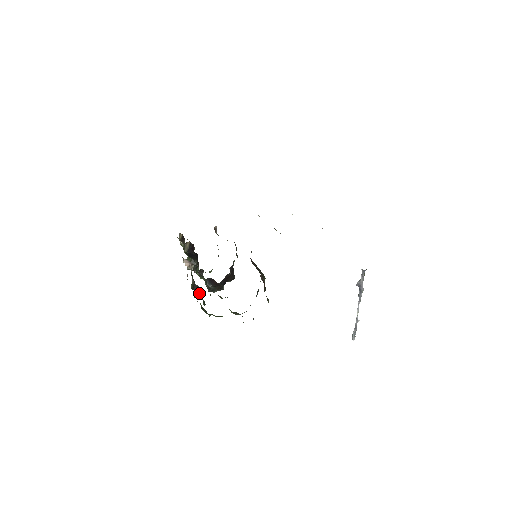
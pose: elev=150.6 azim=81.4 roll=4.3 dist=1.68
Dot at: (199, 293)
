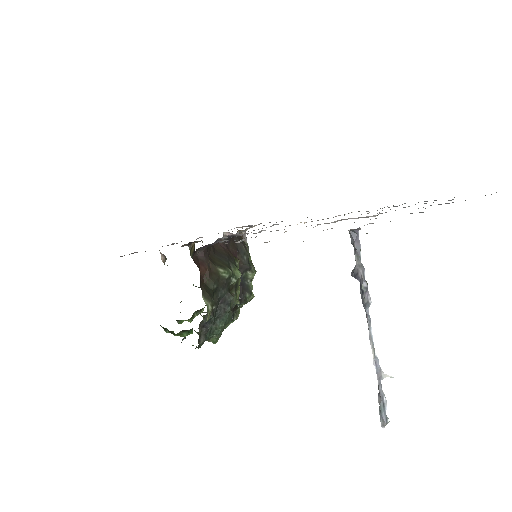
Dot at: occluded
